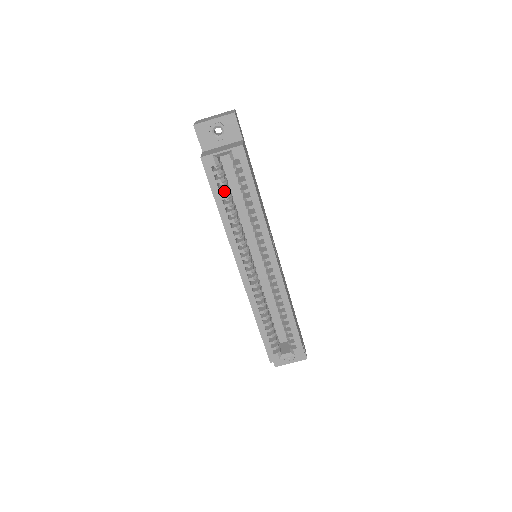
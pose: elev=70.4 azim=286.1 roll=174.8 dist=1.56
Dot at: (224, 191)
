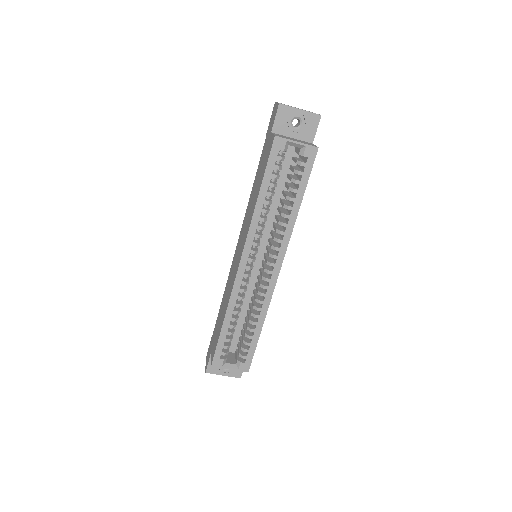
Dot at: (273, 179)
